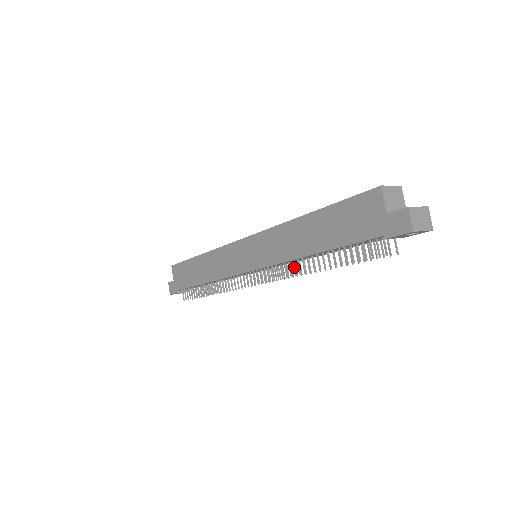
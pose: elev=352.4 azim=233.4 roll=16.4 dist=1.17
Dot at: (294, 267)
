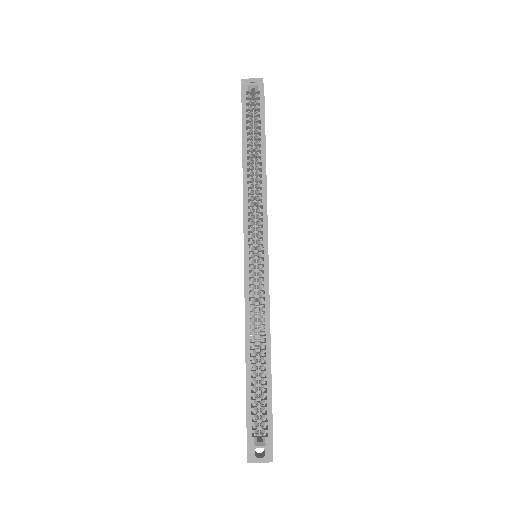
Dot at: occluded
